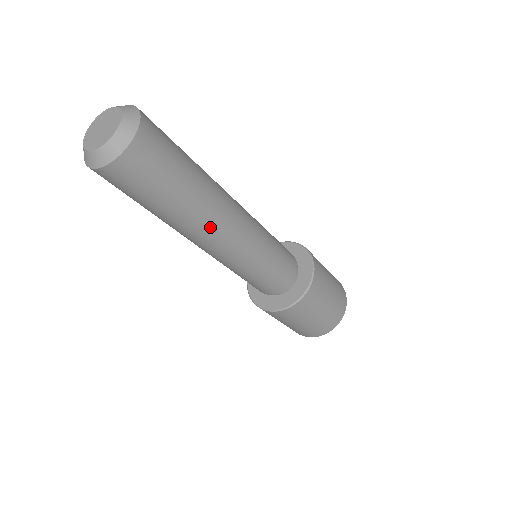
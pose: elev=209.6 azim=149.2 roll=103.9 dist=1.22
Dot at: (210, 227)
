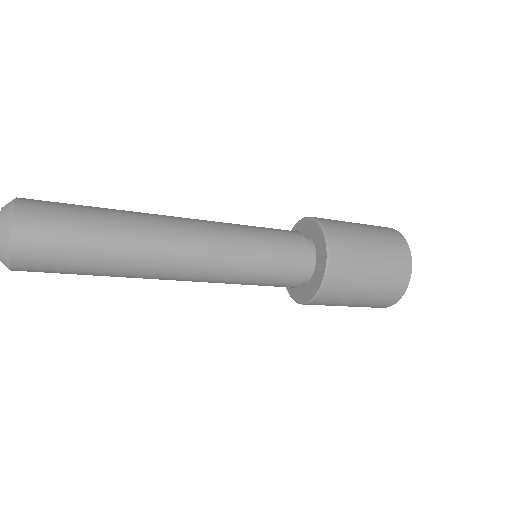
Dot at: (149, 278)
